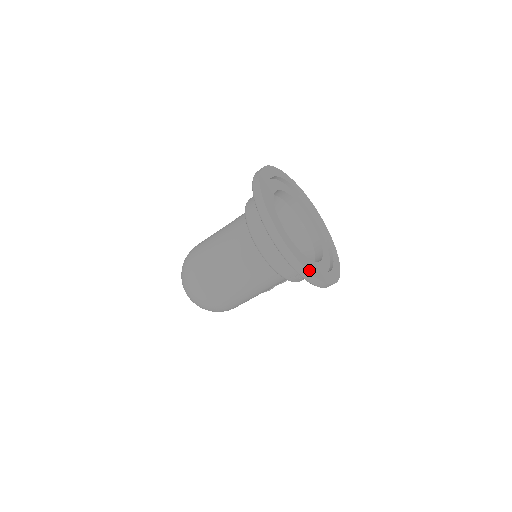
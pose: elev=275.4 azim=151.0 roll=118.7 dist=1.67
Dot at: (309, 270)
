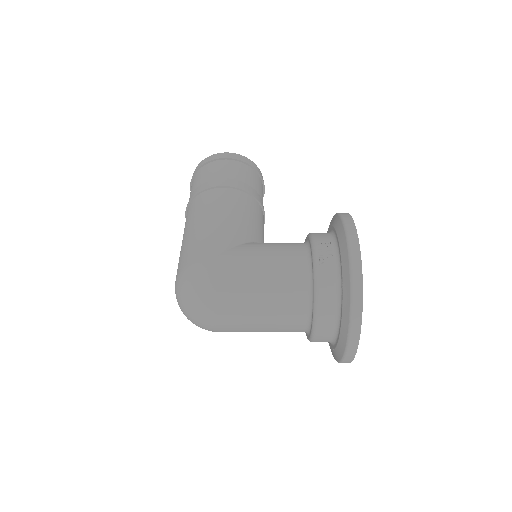
Dot at: occluded
